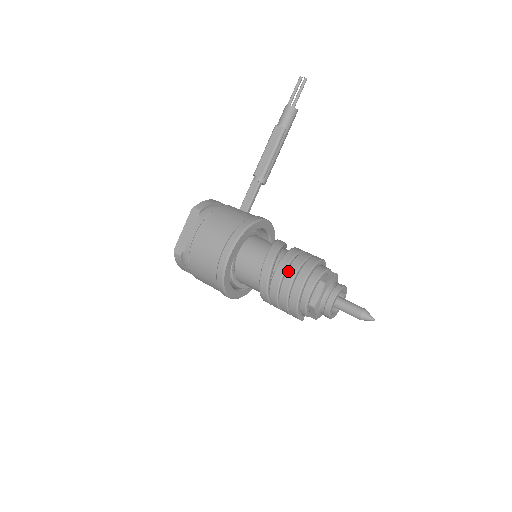
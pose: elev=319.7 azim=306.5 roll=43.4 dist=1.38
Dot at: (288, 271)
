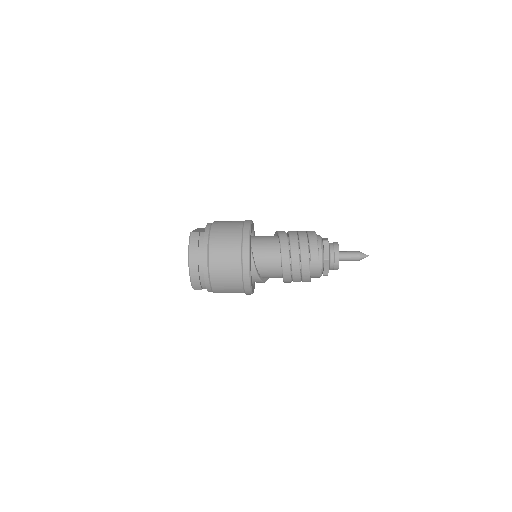
Dot at: occluded
